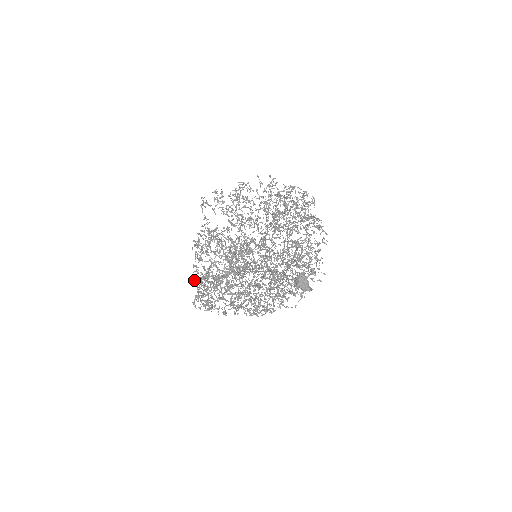
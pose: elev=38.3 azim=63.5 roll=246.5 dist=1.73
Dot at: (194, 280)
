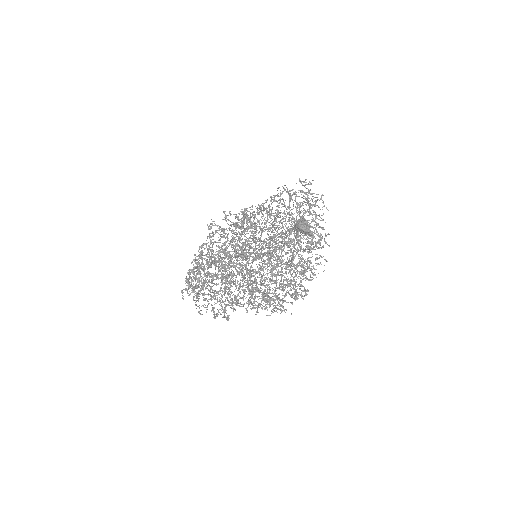
Dot at: (187, 281)
